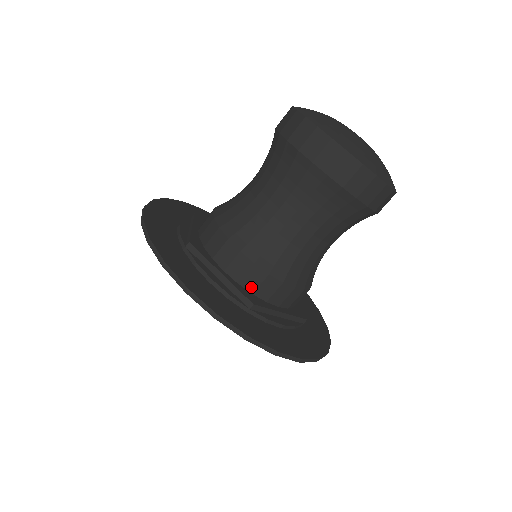
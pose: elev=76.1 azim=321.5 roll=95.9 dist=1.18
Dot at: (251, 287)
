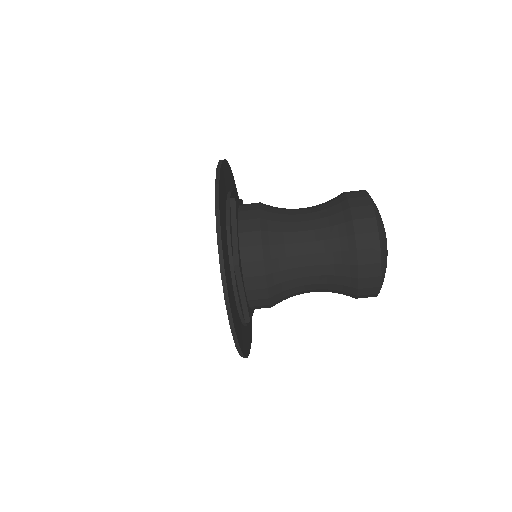
Dot at: (245, 258)
